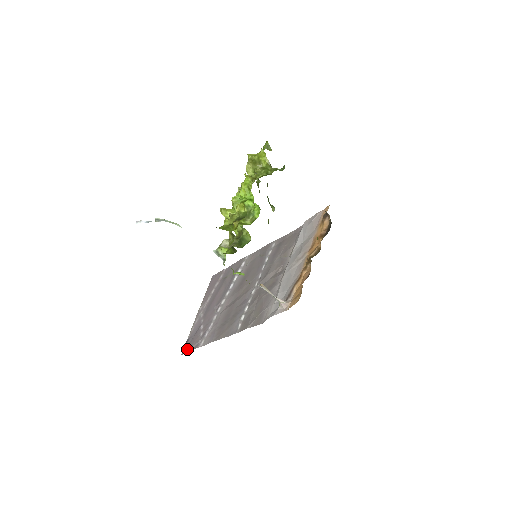
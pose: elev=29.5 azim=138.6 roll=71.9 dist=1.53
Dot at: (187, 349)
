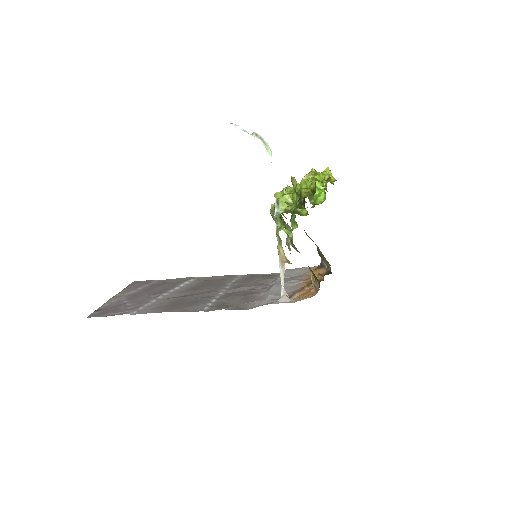
Dot at: (101, 314)
